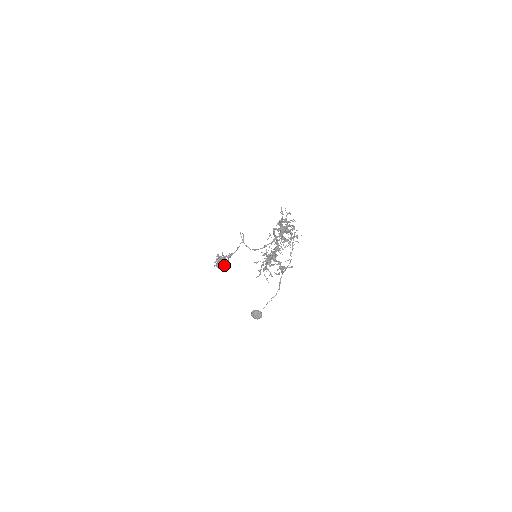
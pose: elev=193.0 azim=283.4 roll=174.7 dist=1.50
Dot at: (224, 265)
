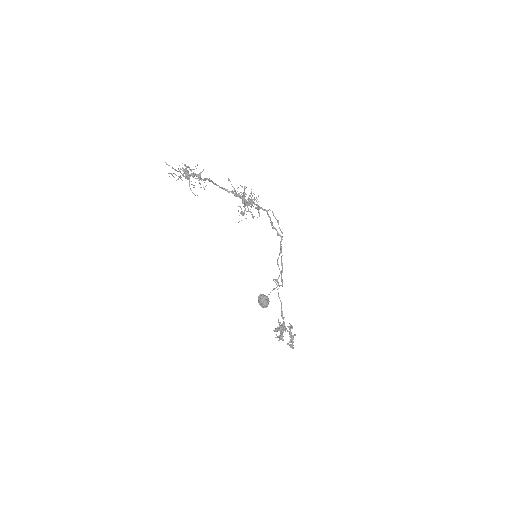
Dot at: (291, 341)
